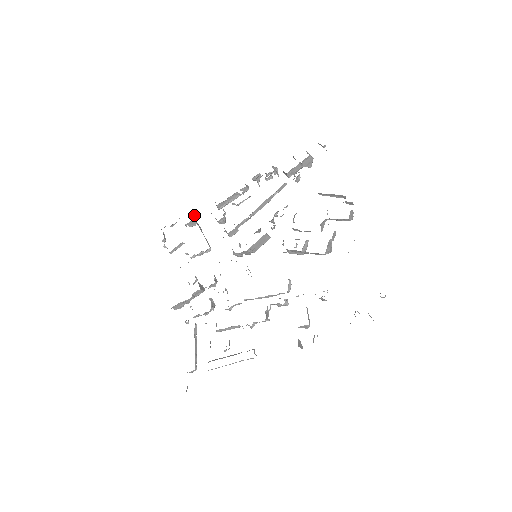
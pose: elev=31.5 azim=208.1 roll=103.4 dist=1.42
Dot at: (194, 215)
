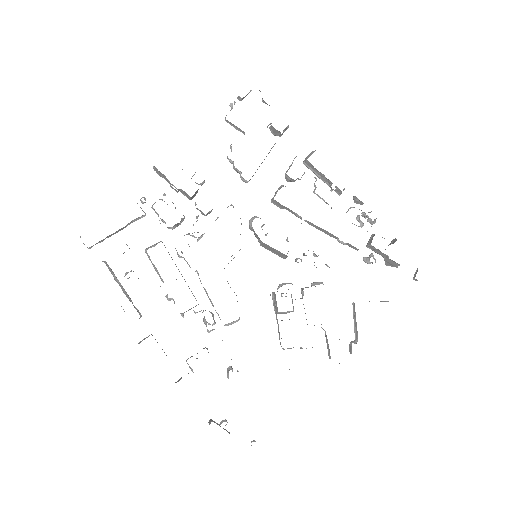
Dot at: (287, 128)
